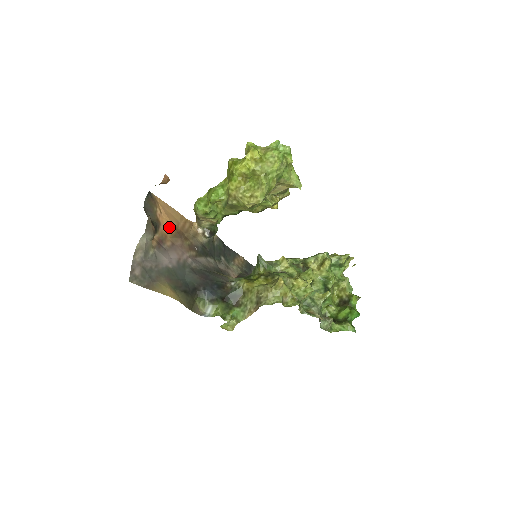
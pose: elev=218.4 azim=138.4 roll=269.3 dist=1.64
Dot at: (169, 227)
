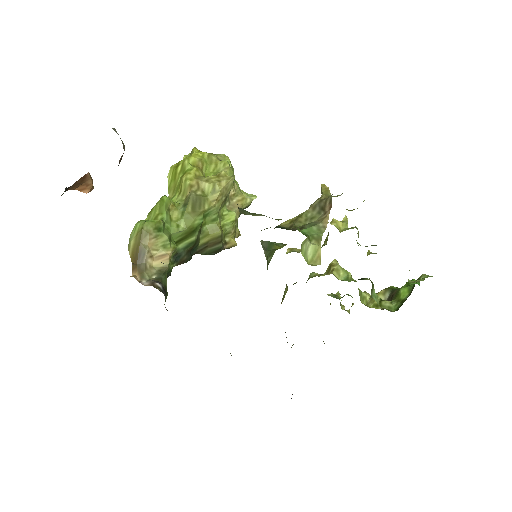
Dot at: occluded
